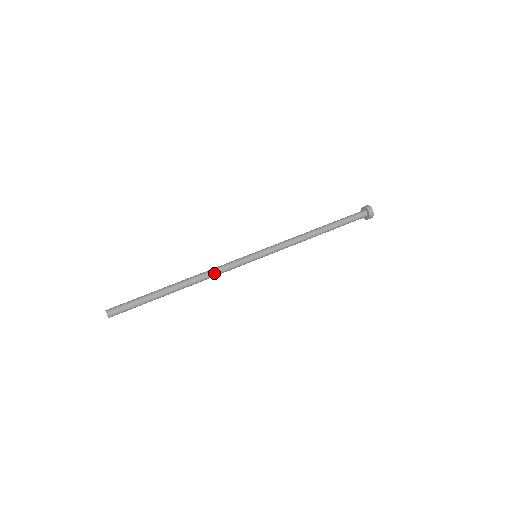
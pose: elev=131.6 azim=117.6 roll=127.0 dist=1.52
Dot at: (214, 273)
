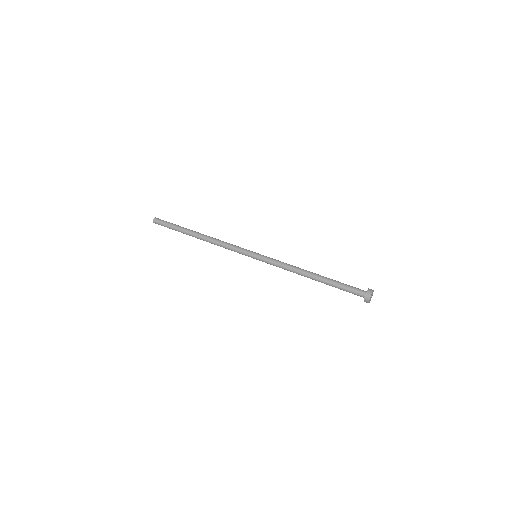
Dot at: (221, 243)
